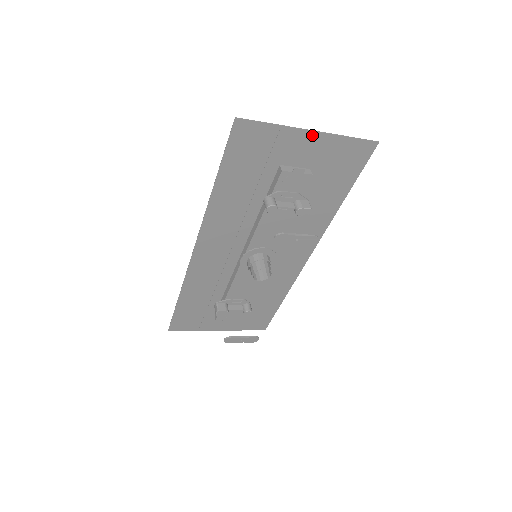
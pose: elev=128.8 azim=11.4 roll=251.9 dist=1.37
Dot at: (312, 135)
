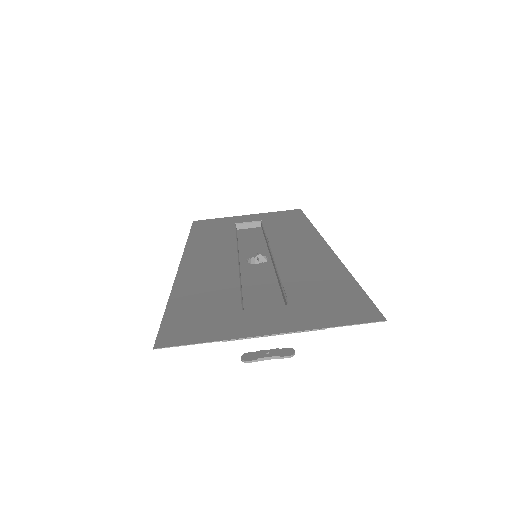
Dot at: (273, 332)
